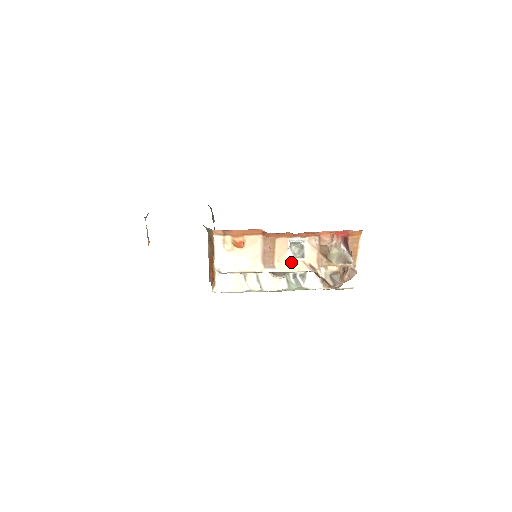
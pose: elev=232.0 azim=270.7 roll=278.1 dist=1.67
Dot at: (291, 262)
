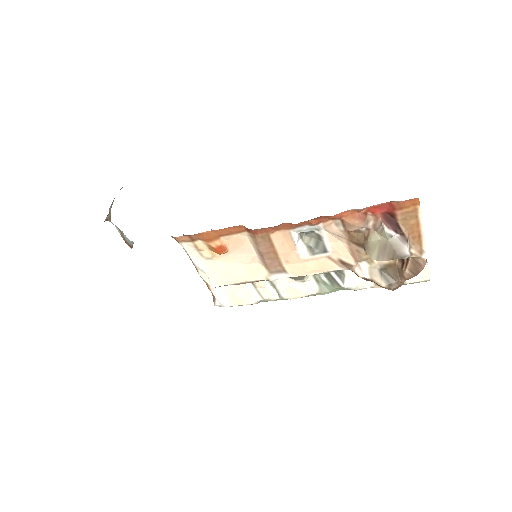
Dot at: (309, 260)
